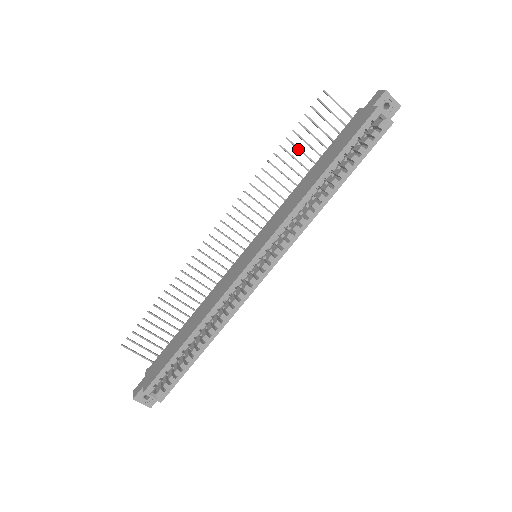
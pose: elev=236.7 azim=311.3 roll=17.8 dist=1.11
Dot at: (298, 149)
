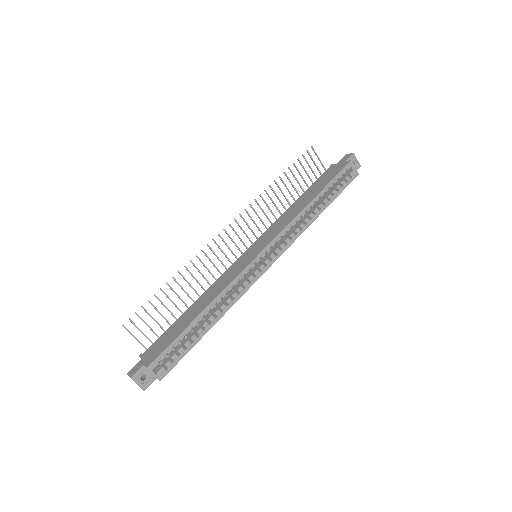
Dot at: (291, 182)
